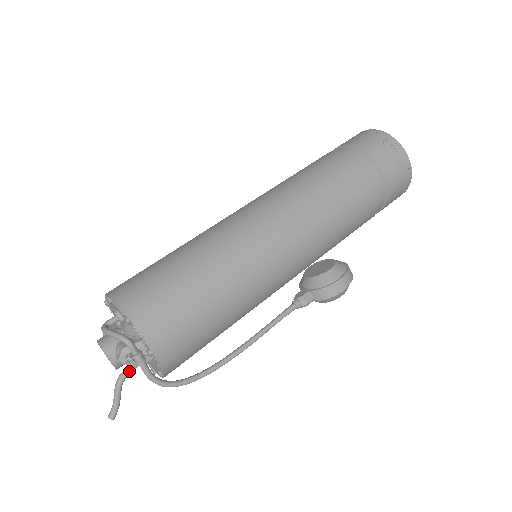
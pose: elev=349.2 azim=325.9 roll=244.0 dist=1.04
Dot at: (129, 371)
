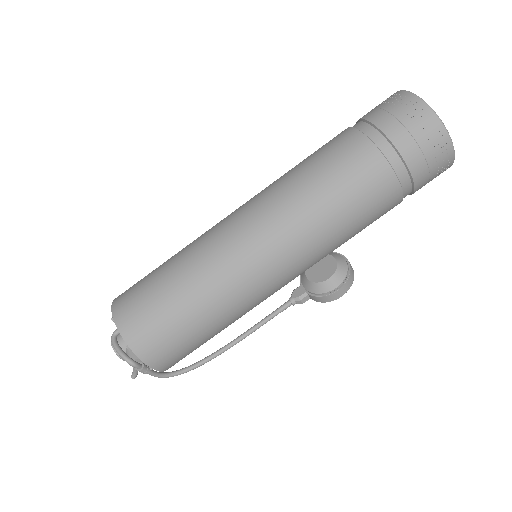
Dot at: occluded
